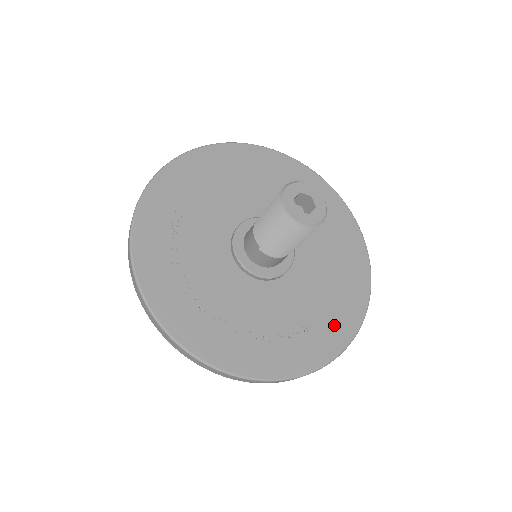
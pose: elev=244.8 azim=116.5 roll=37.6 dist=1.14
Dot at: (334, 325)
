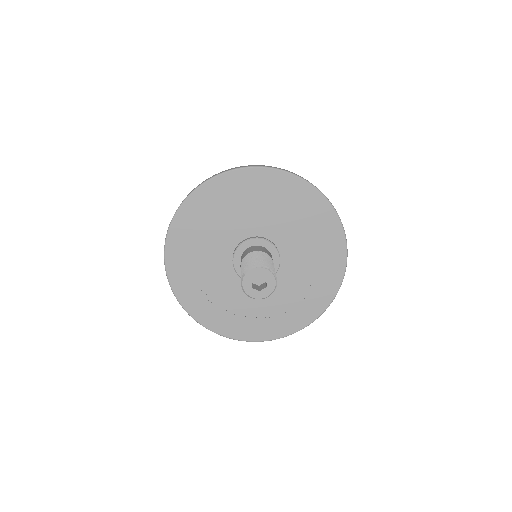
Dot at: (330, 261)
